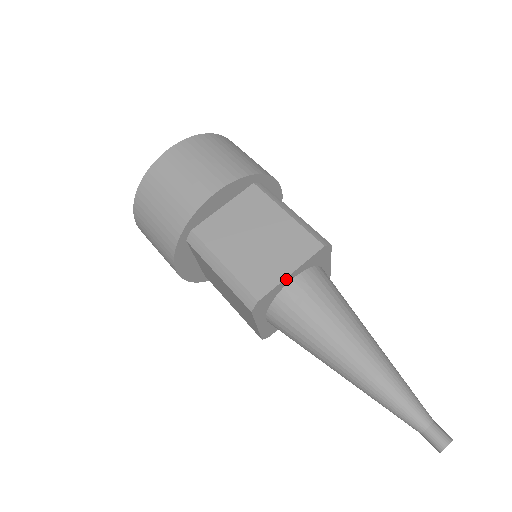
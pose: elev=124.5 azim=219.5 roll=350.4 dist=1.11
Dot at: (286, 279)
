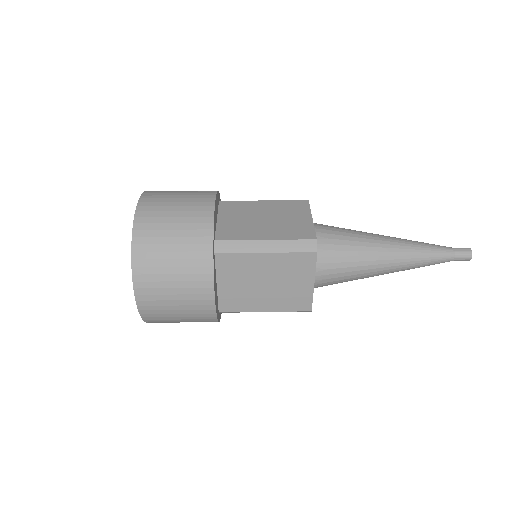
Dot at: (313, 224)
